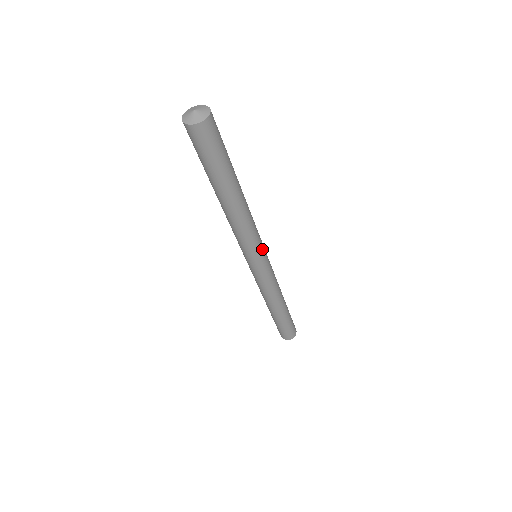
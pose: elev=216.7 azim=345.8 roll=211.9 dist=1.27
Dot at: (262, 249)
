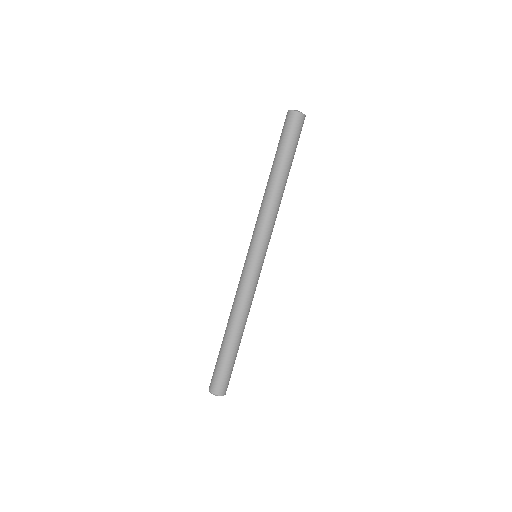
Dot at: (266, 247)
